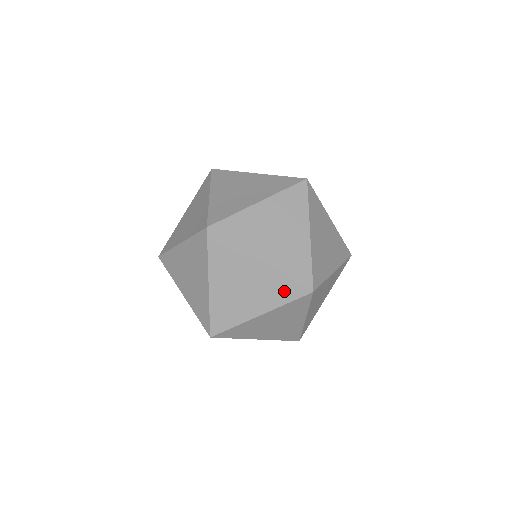
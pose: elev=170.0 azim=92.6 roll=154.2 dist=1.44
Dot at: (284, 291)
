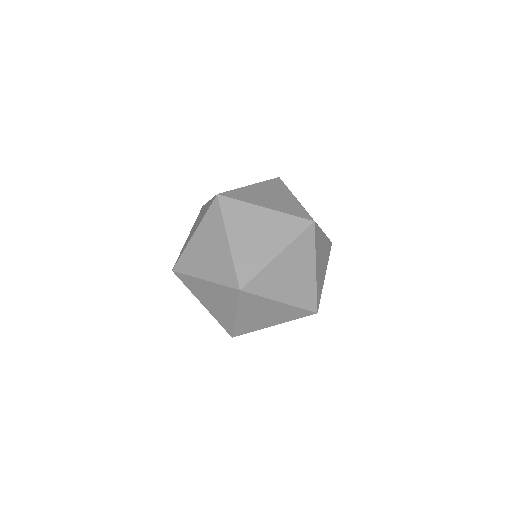
Dot at: (226, 274)
